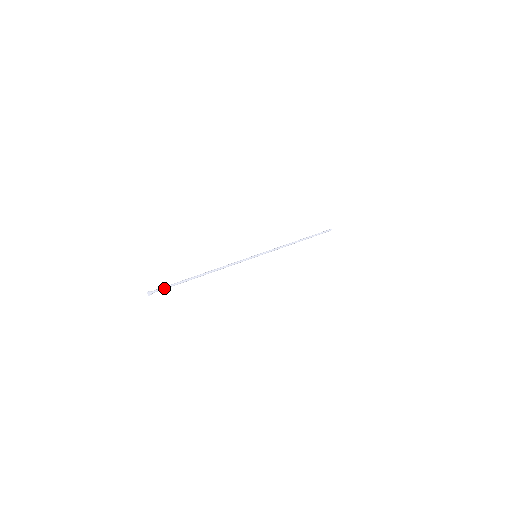
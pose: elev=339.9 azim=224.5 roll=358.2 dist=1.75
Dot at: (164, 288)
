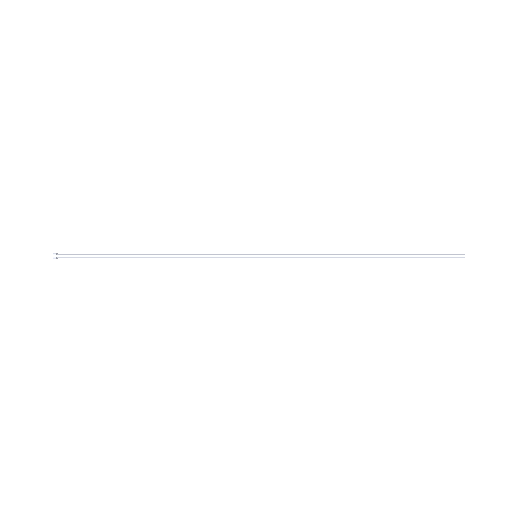
Dot at: (78, 255)
